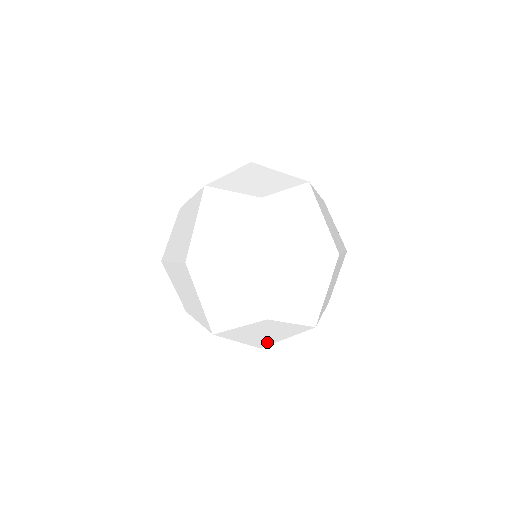
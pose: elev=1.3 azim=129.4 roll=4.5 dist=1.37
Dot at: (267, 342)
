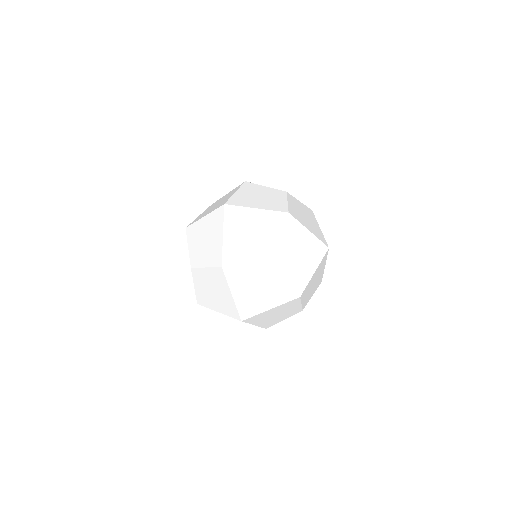
Dot at: (252, 309)
